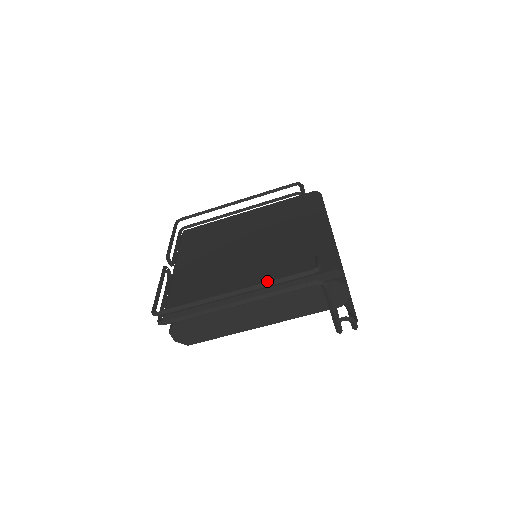
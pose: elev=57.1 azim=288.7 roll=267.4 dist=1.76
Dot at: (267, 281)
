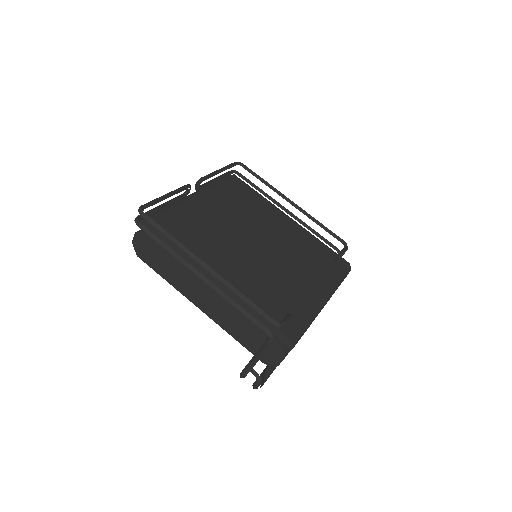
Dot at: (239, 286)
